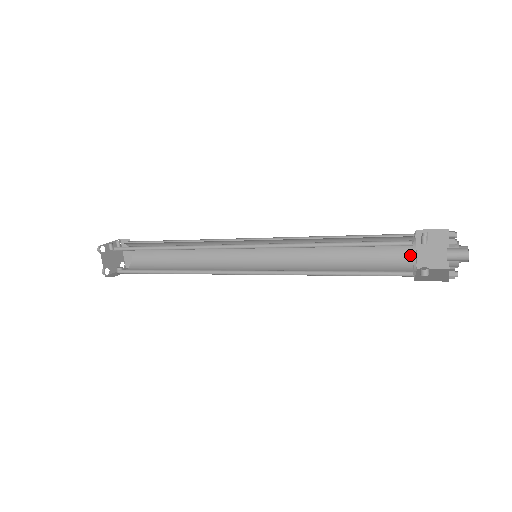
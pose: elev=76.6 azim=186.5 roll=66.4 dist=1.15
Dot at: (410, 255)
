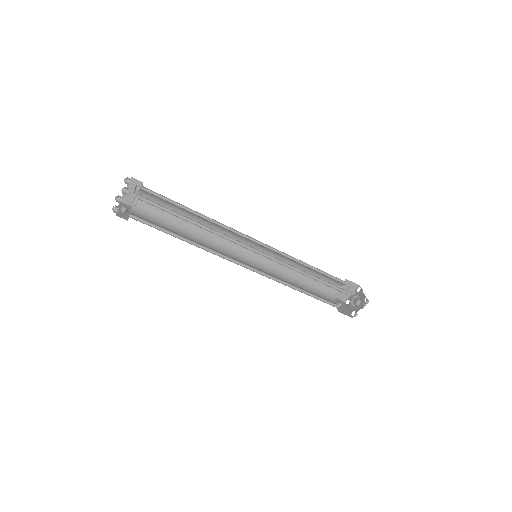
Dot at: (335, 290)
